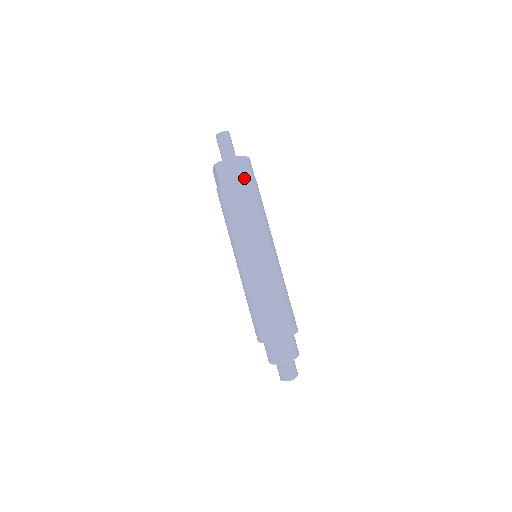
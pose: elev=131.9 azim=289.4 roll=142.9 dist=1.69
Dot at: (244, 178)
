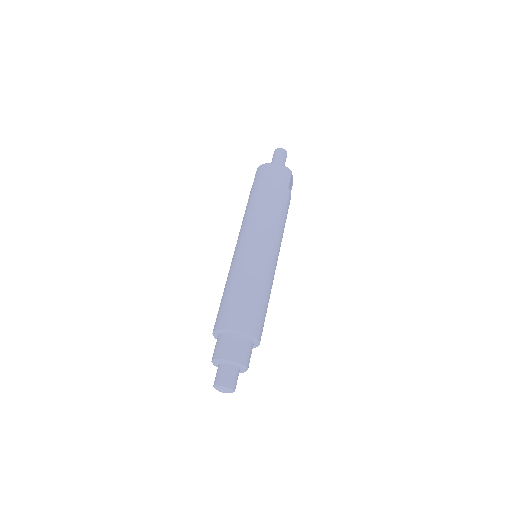
Dot at: (274, 180)
